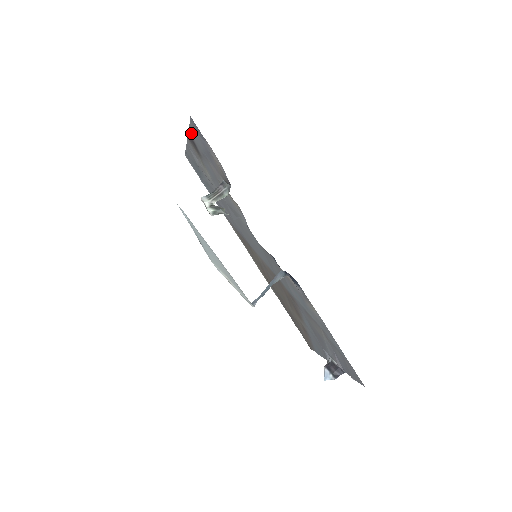
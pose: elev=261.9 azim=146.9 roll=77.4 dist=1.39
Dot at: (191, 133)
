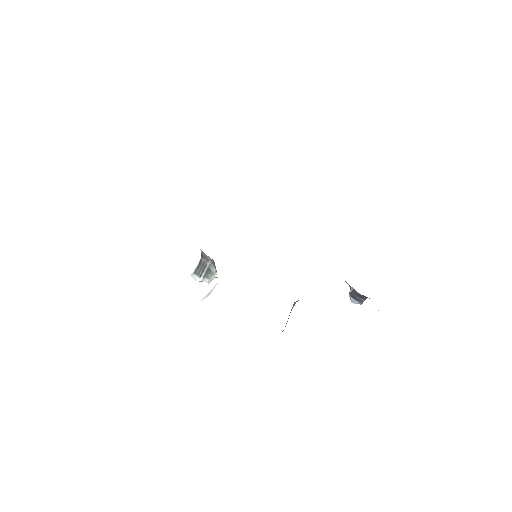
Dot at: occluded
